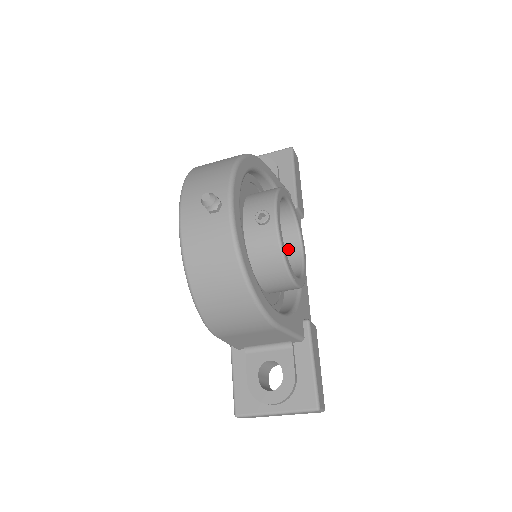
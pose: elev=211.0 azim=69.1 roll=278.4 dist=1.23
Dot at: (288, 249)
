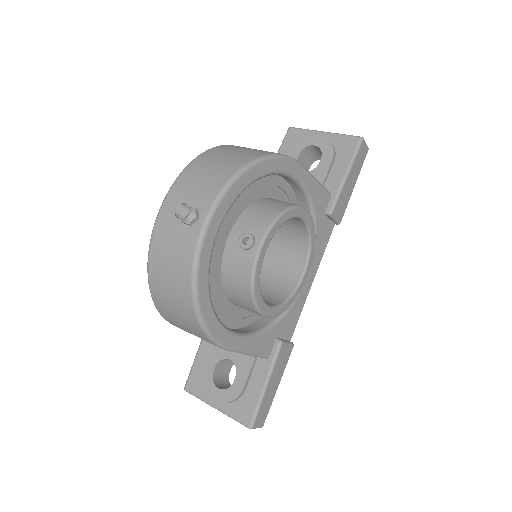
Dot at: (292, 263)
